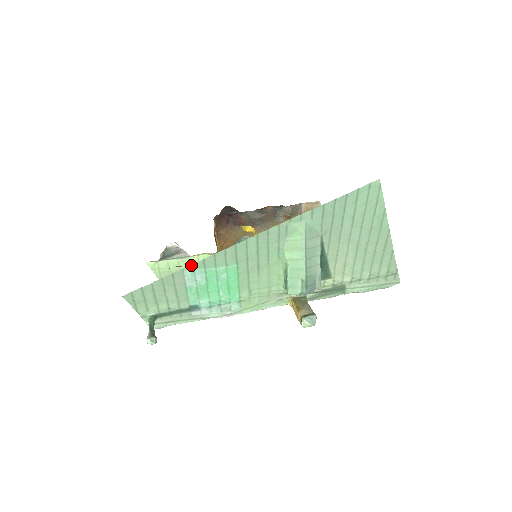
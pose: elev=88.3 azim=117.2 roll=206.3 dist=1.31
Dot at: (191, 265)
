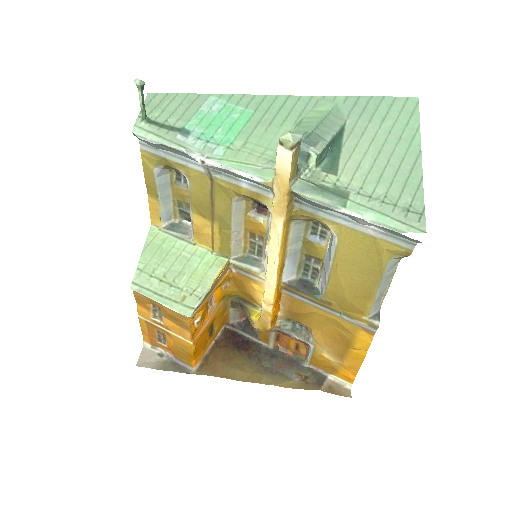
Dot at: (220, 94)
